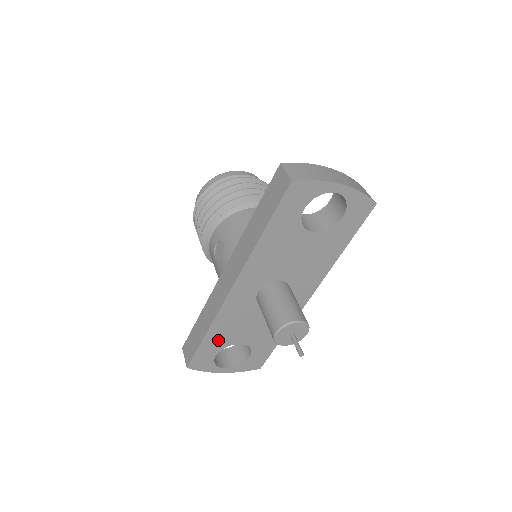
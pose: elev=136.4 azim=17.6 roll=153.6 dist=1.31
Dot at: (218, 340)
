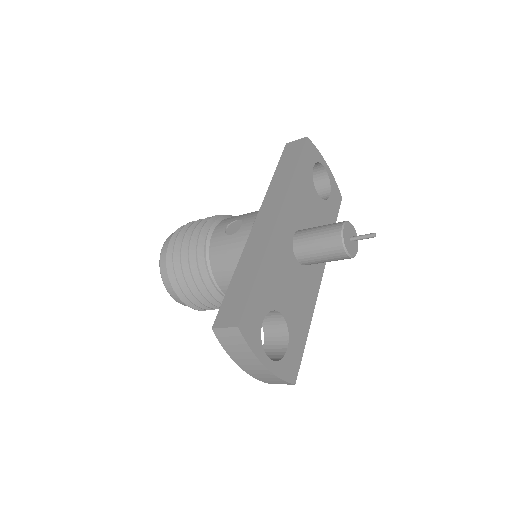
Dot at: (266, 291)
